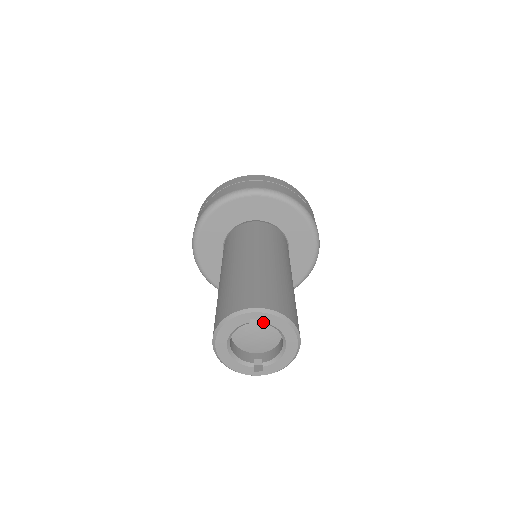
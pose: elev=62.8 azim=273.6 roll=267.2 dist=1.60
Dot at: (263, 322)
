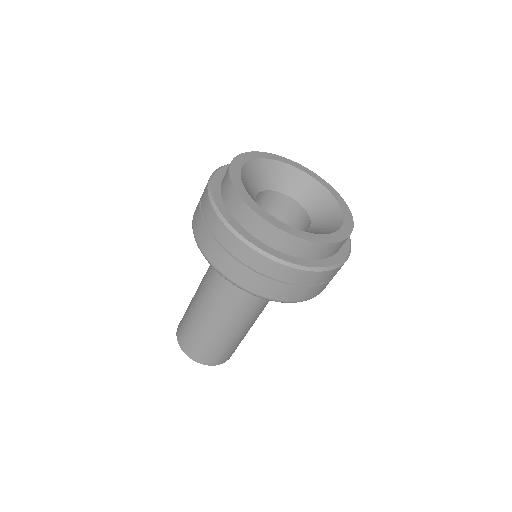
Dot at: occluded
